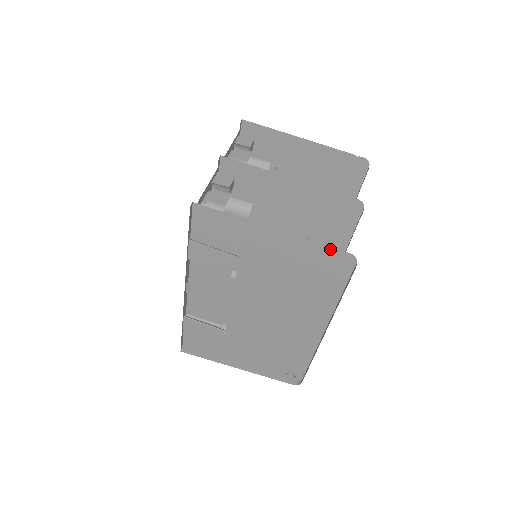
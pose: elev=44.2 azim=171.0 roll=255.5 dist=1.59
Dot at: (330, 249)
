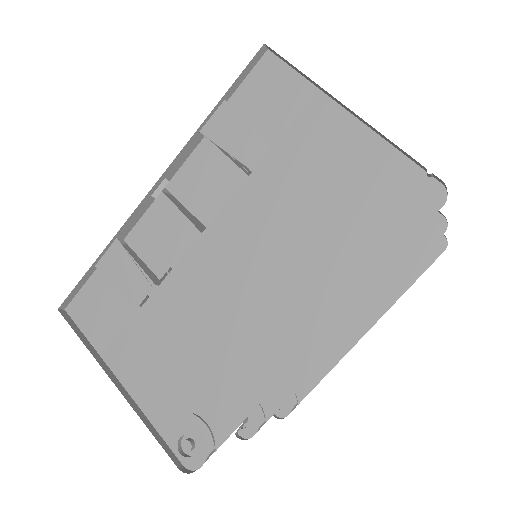
Dot at: (413, 168)
